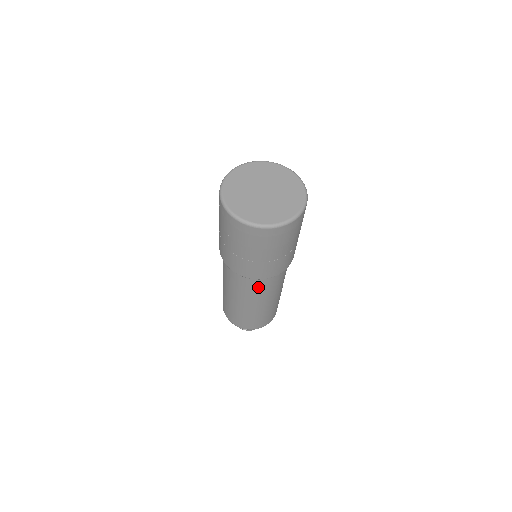
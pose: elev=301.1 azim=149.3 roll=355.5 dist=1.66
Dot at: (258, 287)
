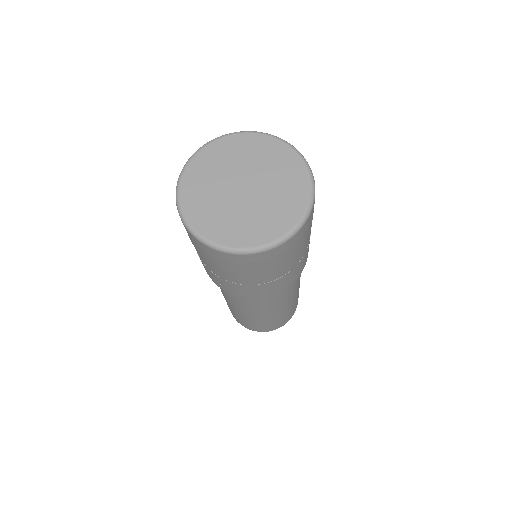
Dot at: (229, 294)
